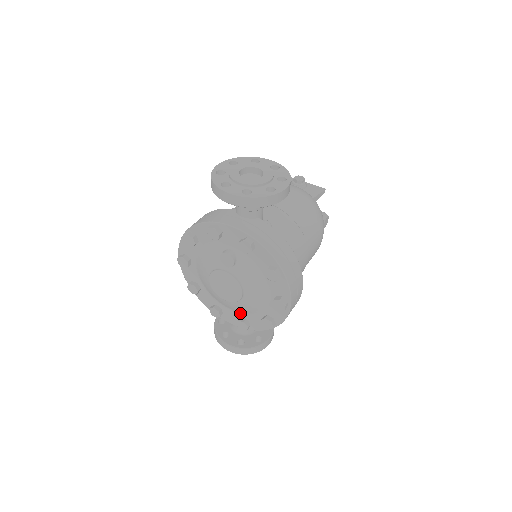
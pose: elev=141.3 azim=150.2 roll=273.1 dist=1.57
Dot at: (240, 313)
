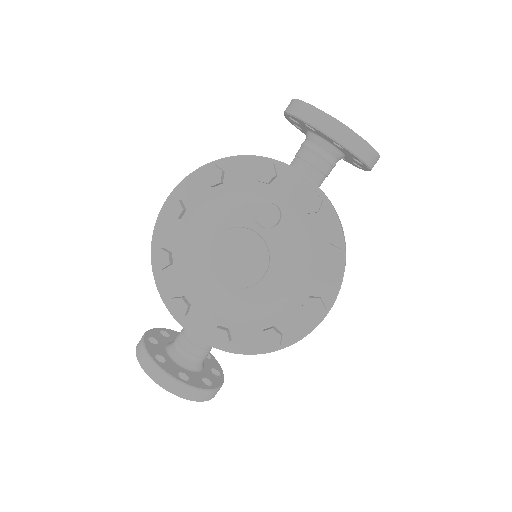
Dot at: (223, 317)
